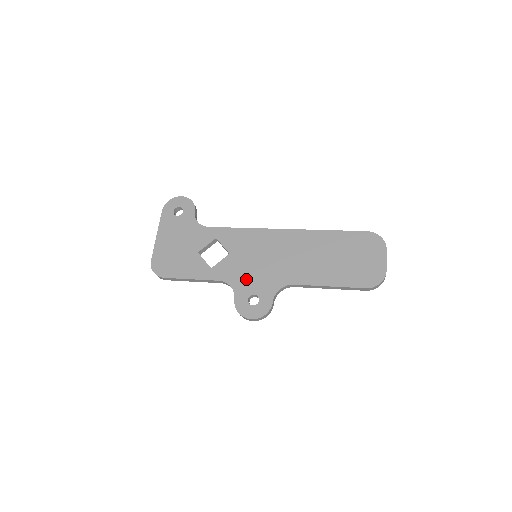
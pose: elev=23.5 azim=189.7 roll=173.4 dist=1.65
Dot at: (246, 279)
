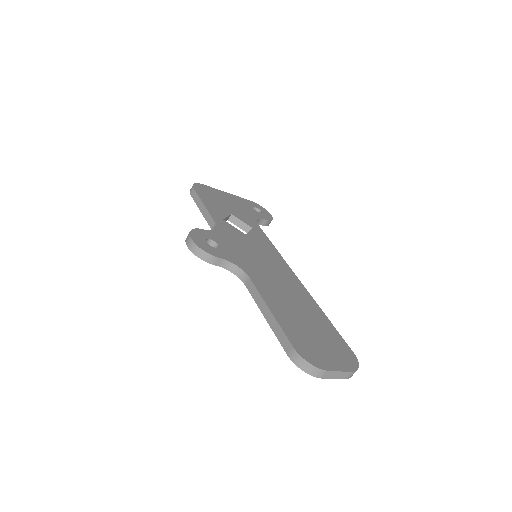
Dot at: (230, 241)
